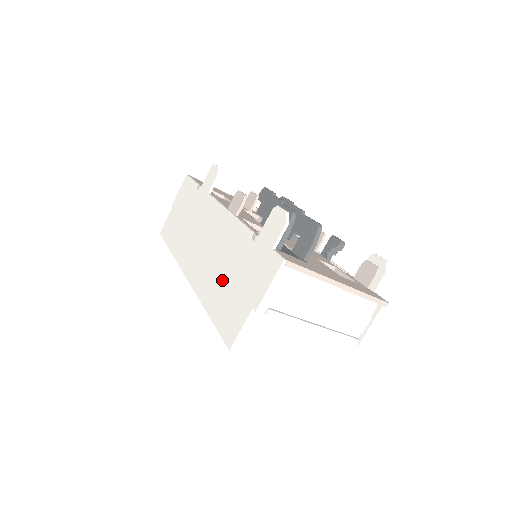
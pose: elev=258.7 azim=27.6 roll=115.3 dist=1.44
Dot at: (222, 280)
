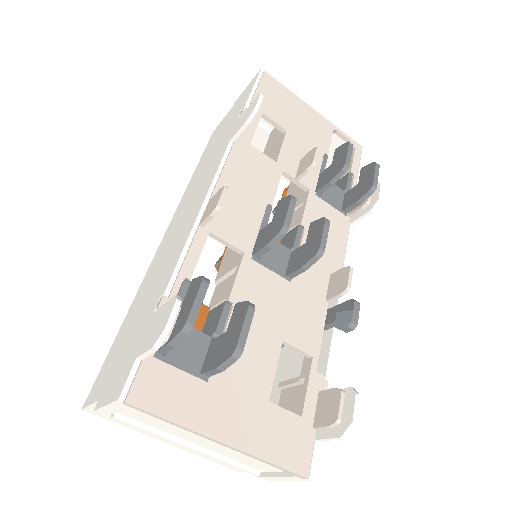
Dot at: (138, 307)
